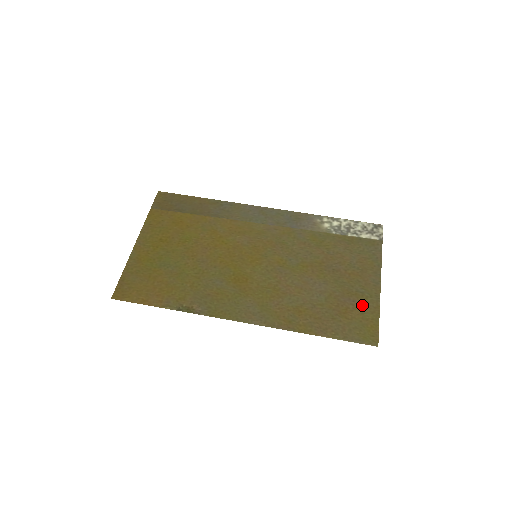
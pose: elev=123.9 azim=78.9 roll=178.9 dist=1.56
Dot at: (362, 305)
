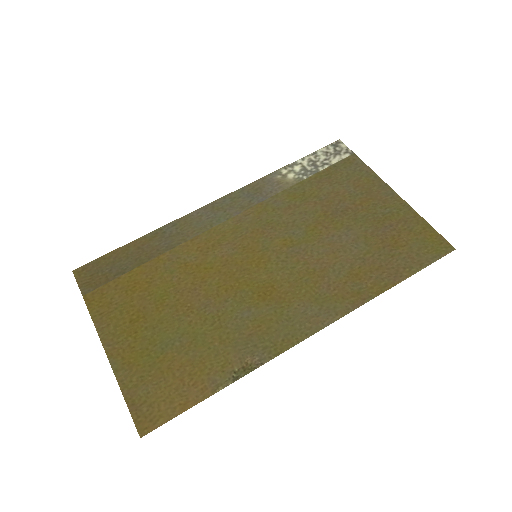
Dot at: (402, 223)
